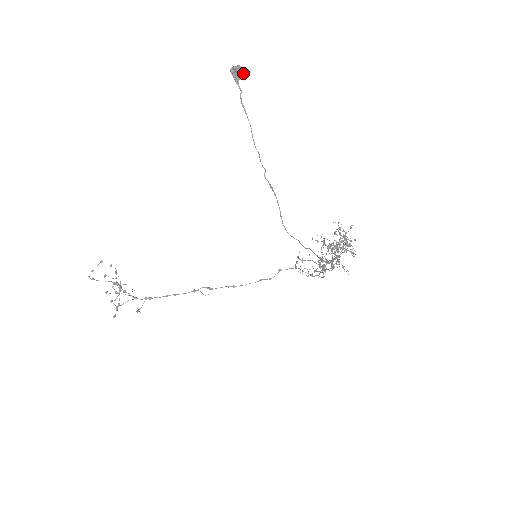
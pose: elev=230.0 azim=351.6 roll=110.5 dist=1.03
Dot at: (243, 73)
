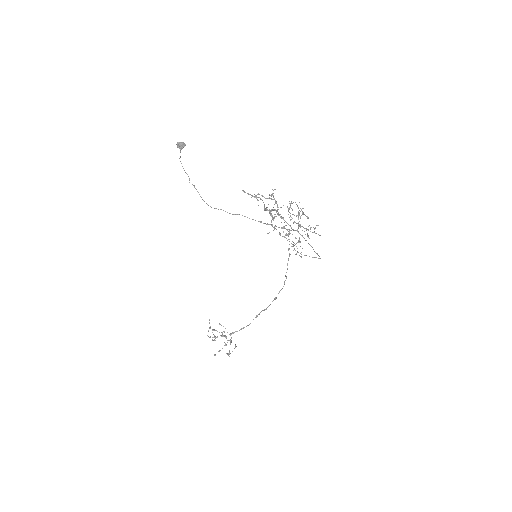
Dot at: (181, 144)
